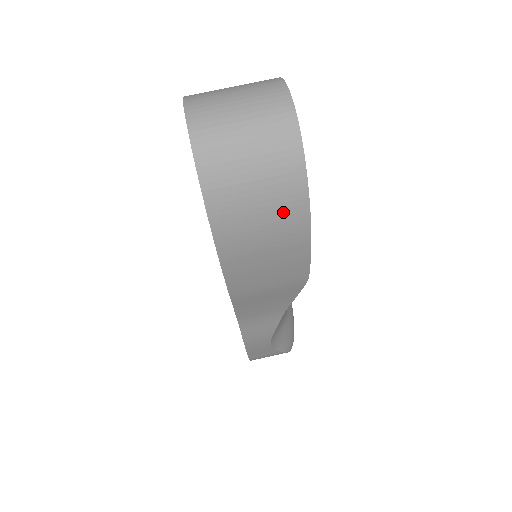
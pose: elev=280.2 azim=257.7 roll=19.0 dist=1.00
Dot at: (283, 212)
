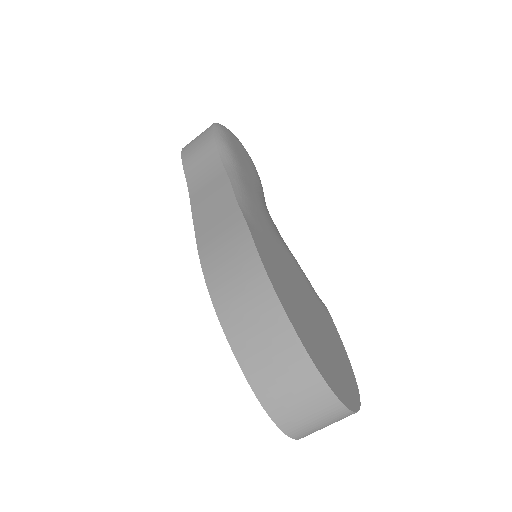
Dot at: occluded
